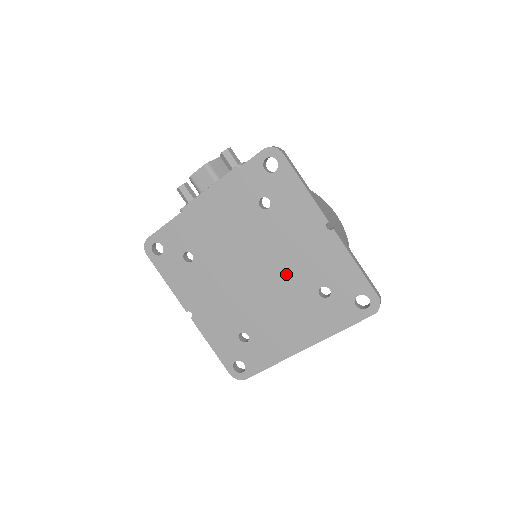
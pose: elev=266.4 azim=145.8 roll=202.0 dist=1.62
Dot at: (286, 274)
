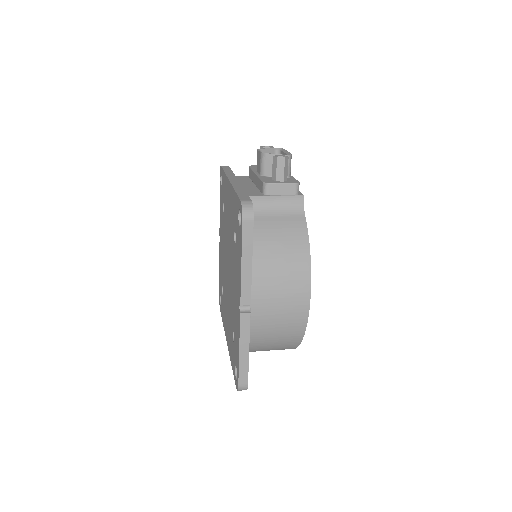
Dot at: (231, 294)
